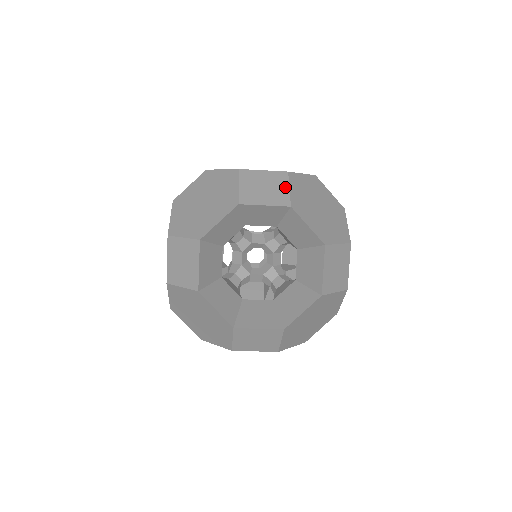
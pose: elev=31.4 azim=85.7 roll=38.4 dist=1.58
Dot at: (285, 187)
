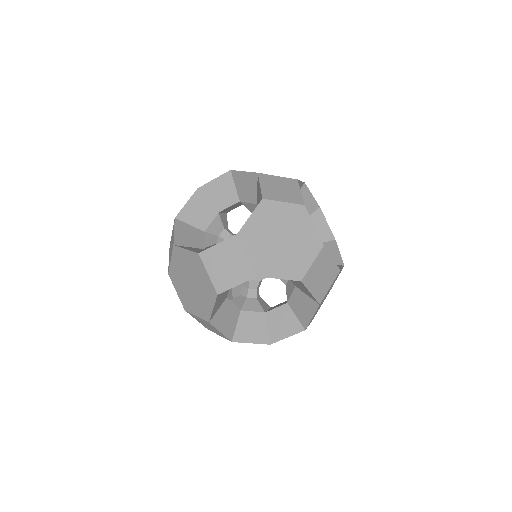
Dot at: occluded
